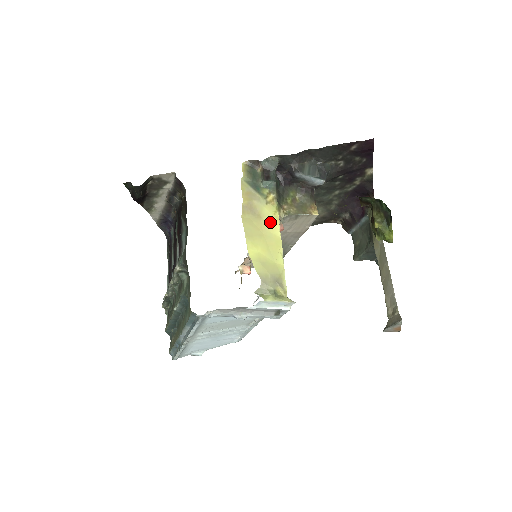
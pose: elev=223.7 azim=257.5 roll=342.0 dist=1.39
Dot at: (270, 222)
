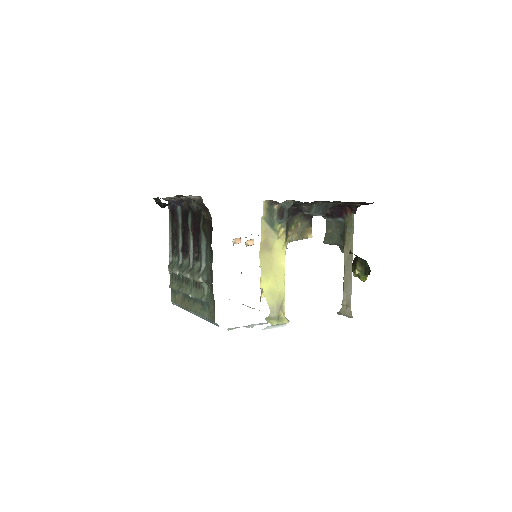
Dot at: (279, 255)
